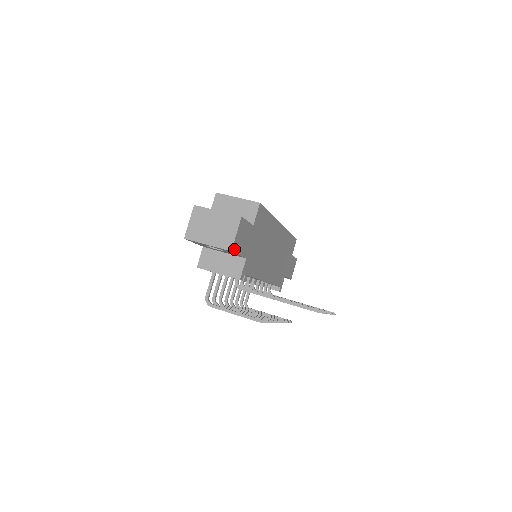
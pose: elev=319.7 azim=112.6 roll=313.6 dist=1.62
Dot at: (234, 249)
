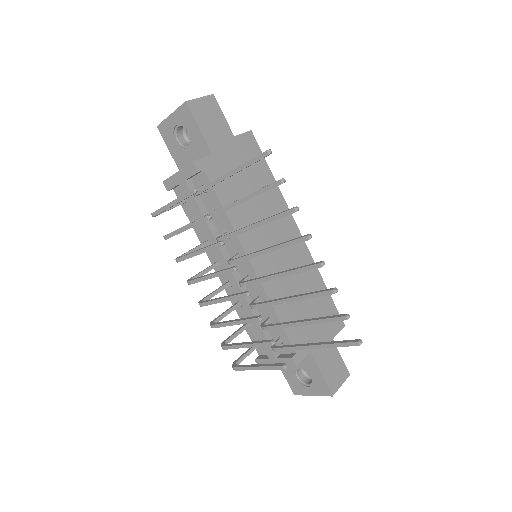
Dot at: (192, 108)
